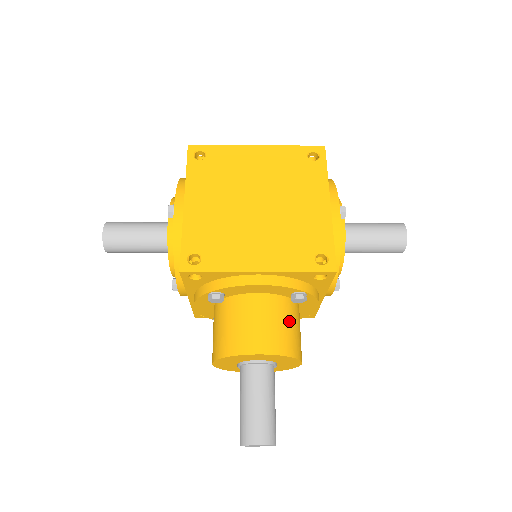
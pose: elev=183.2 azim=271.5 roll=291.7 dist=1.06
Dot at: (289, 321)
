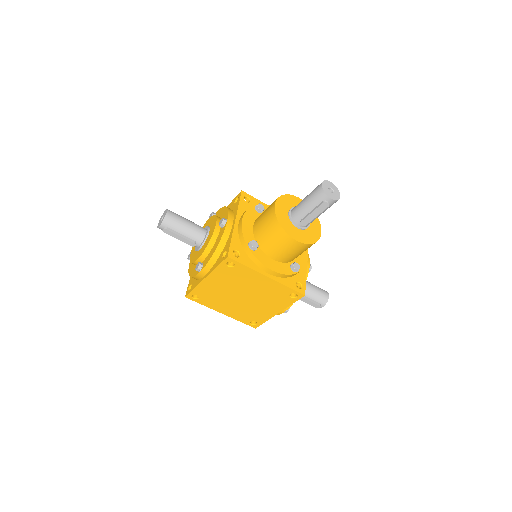
Dot at: occluded
